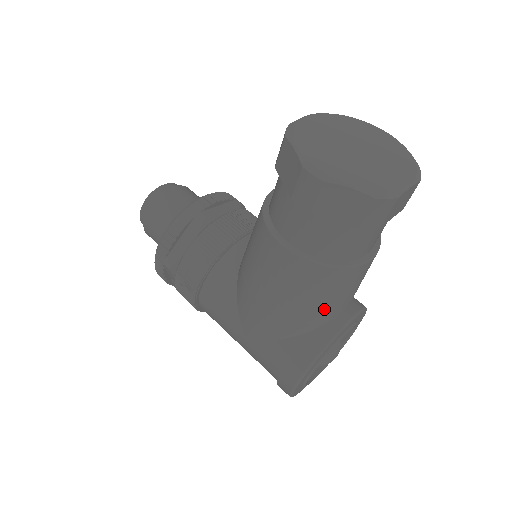
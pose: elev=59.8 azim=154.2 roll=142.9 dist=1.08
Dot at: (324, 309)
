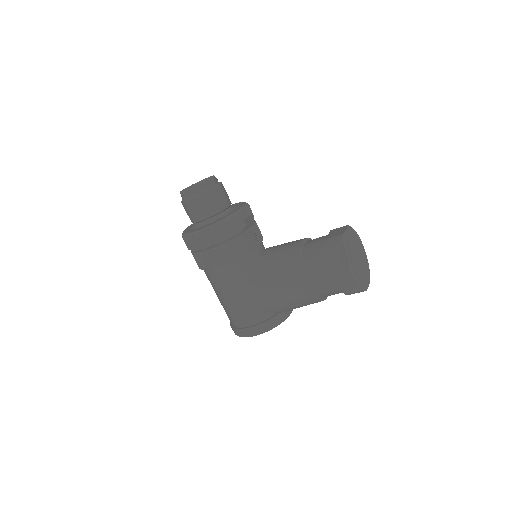
Dot at: occluded
